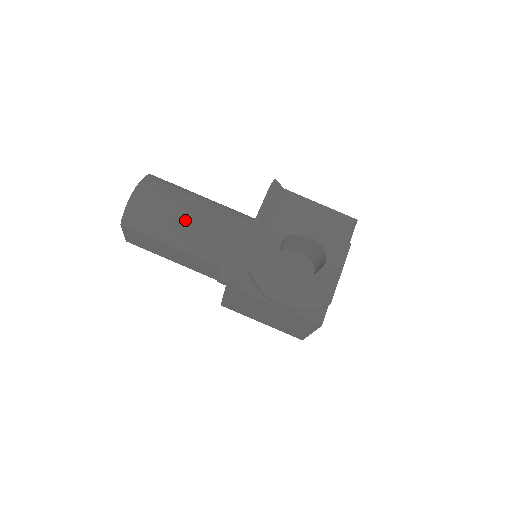
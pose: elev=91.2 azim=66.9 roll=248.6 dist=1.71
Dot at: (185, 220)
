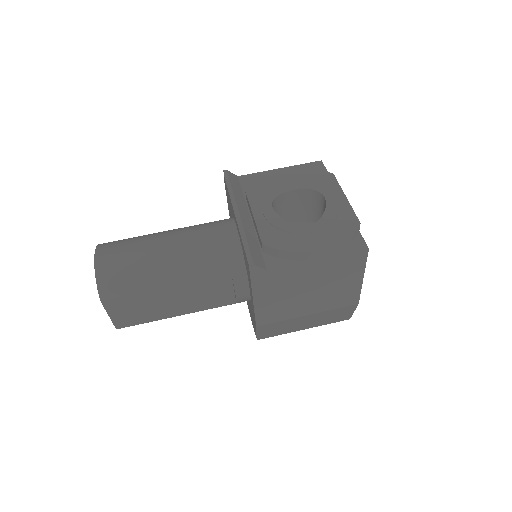
Dot at: (165, 251)
